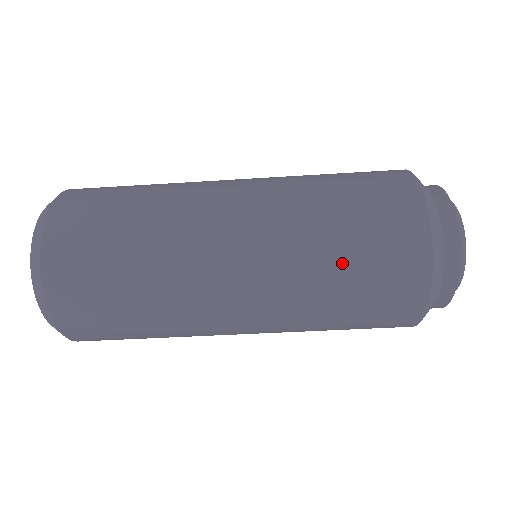
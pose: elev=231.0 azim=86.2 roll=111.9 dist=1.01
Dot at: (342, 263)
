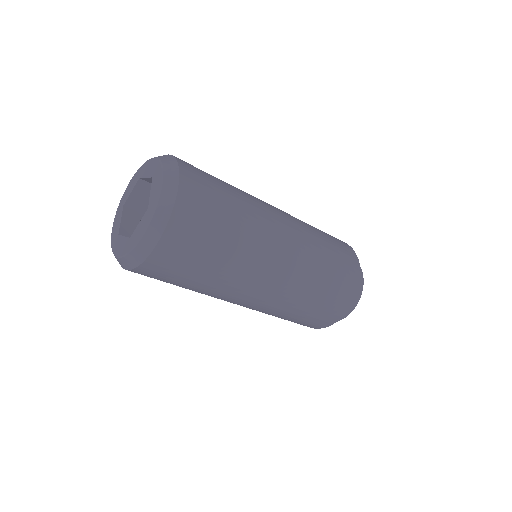
Dot at: (323, 284)
